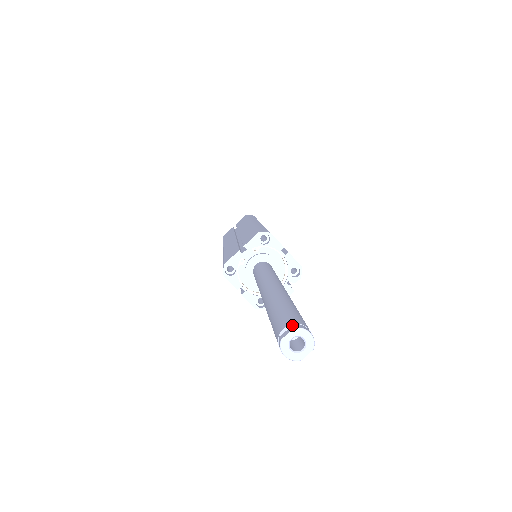
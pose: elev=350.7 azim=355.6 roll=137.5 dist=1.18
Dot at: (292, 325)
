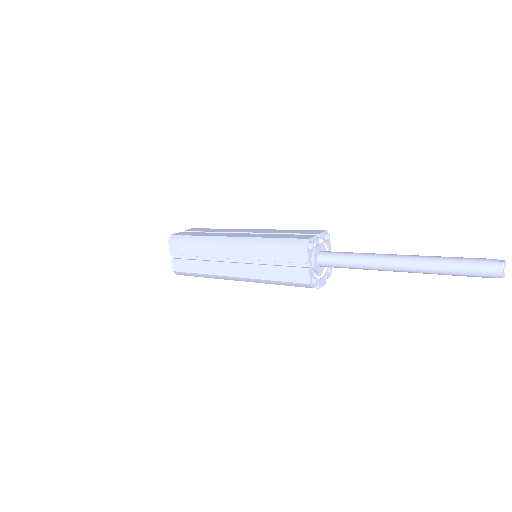
Dot at: occluded
